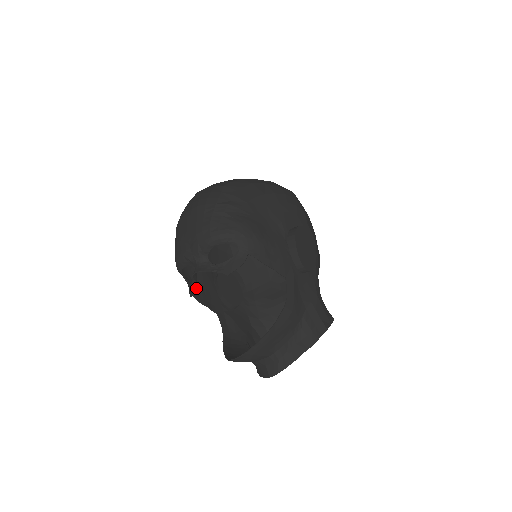
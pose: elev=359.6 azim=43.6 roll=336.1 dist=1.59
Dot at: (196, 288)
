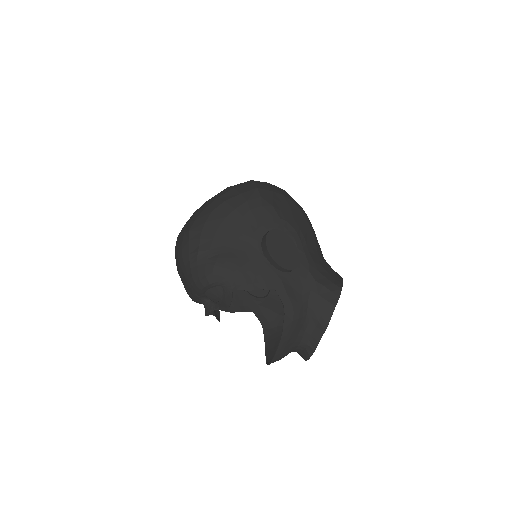
Dot at: occluded
